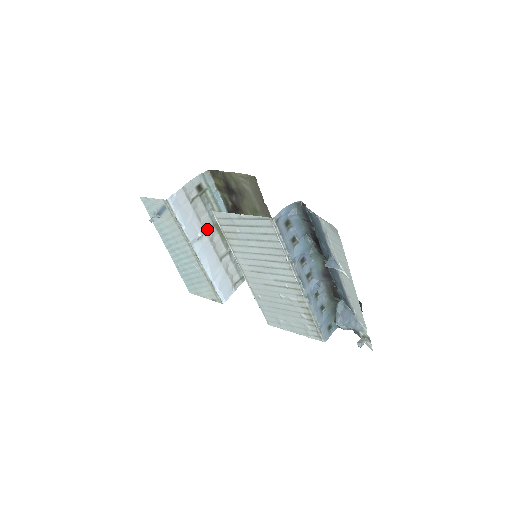
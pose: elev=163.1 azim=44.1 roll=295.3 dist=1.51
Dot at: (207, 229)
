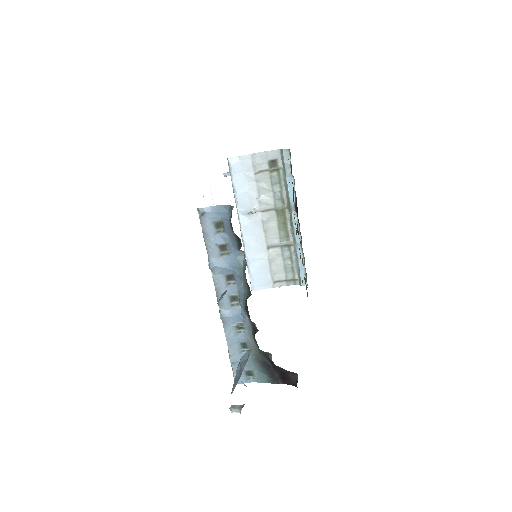
Dot at: (265, 209)
